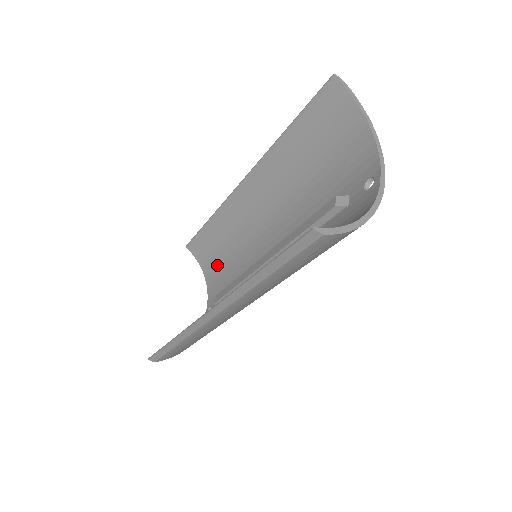
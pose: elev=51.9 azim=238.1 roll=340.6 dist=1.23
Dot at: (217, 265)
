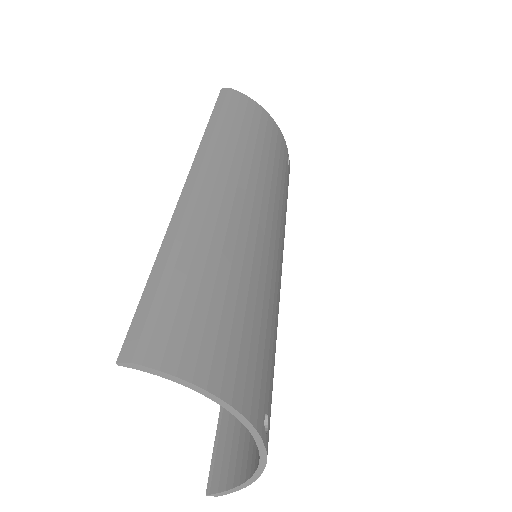
Dot at: occluded
